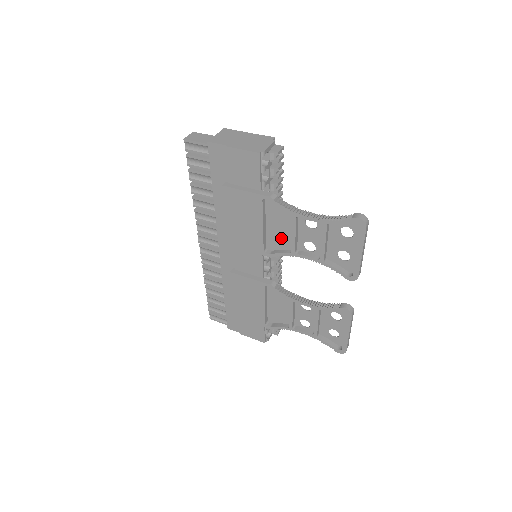
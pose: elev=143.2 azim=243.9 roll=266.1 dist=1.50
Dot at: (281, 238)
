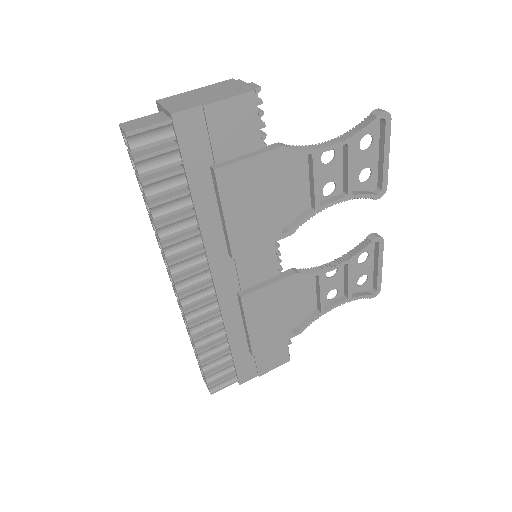
Dot at: (295, 201)
